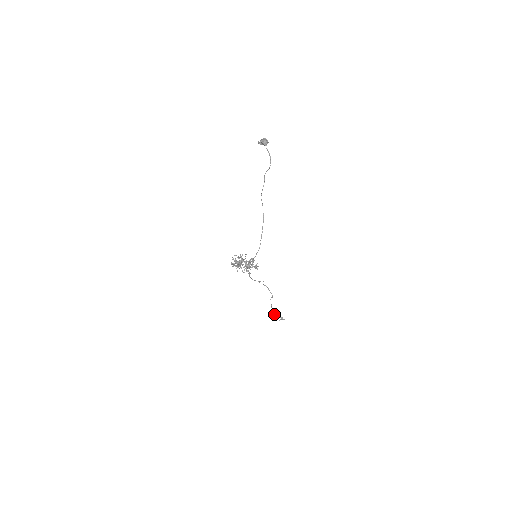
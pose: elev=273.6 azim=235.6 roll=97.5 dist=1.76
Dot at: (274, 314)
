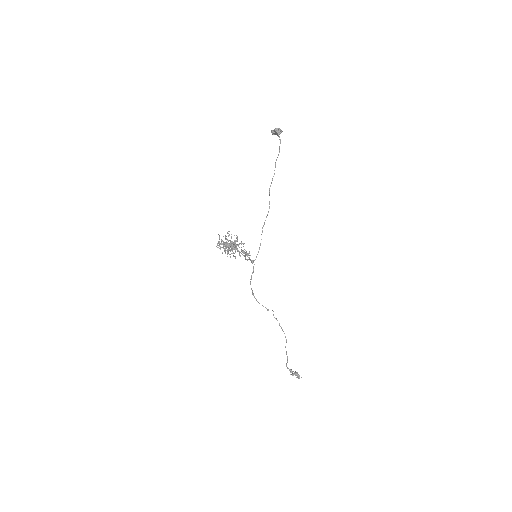
Dot at: (290, 371)
